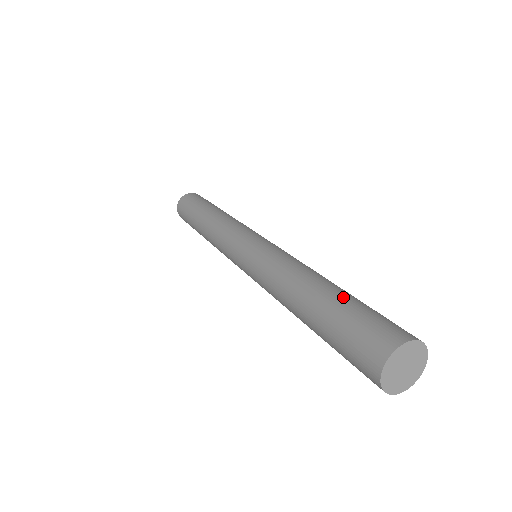
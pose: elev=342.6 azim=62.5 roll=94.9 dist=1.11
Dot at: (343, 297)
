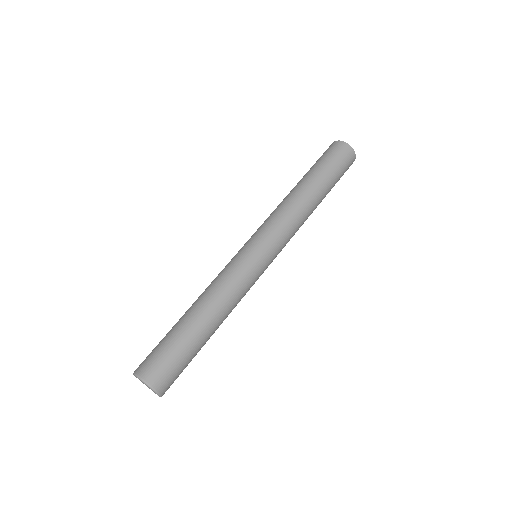
Dot at: occluded
